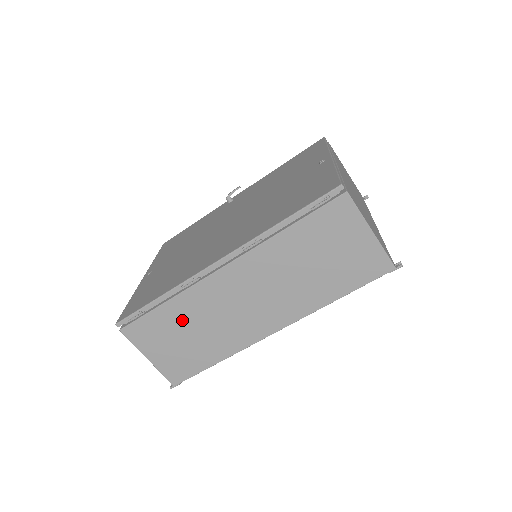
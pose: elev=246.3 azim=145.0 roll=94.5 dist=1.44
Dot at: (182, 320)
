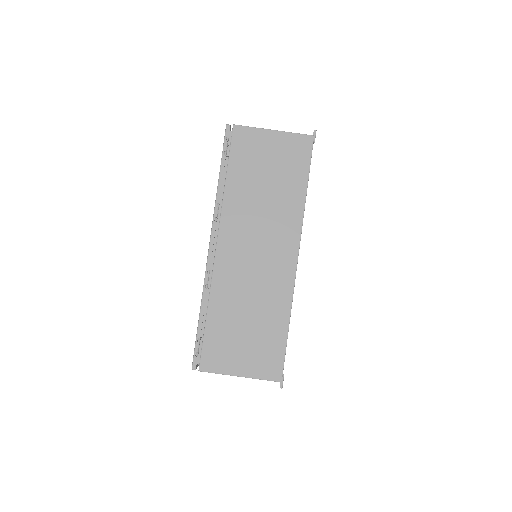
Dot at: (231, 315)
